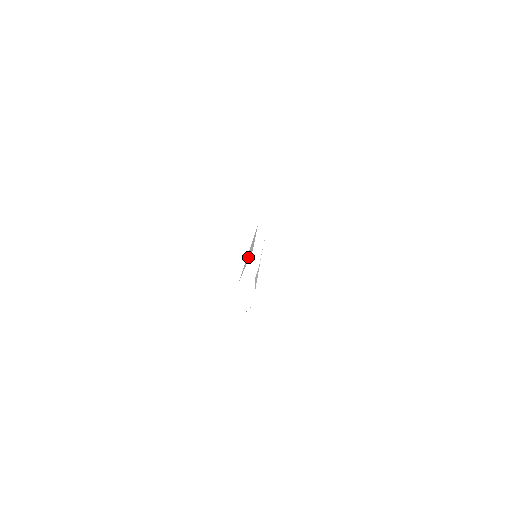
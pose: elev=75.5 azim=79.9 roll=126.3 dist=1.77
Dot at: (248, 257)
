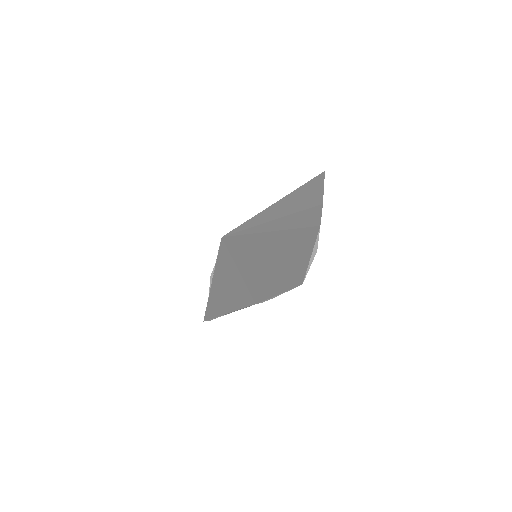
Dot at: (312, 258)
